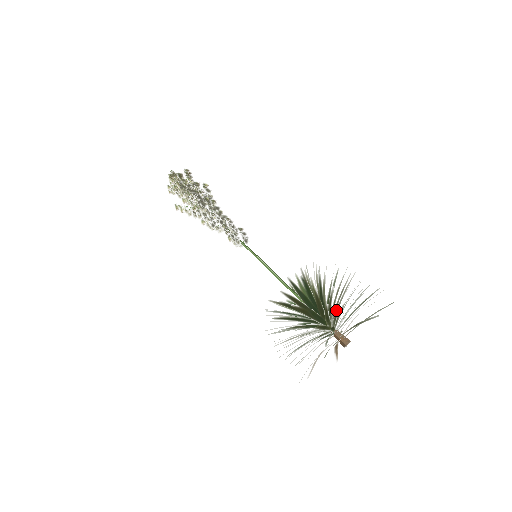
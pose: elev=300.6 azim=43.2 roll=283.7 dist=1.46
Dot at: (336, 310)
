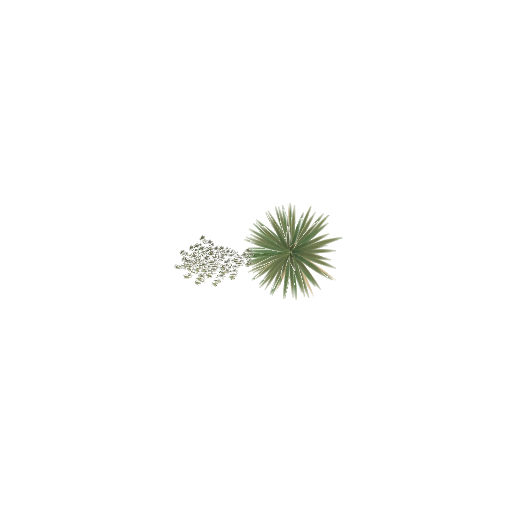
Dot at: occluded
